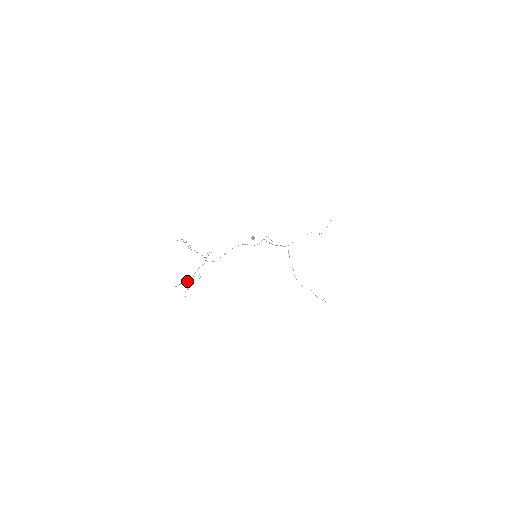
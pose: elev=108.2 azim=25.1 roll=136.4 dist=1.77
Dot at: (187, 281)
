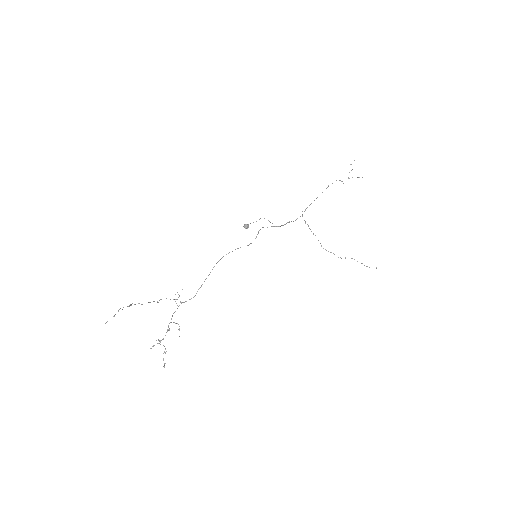
Dot at: occluded
